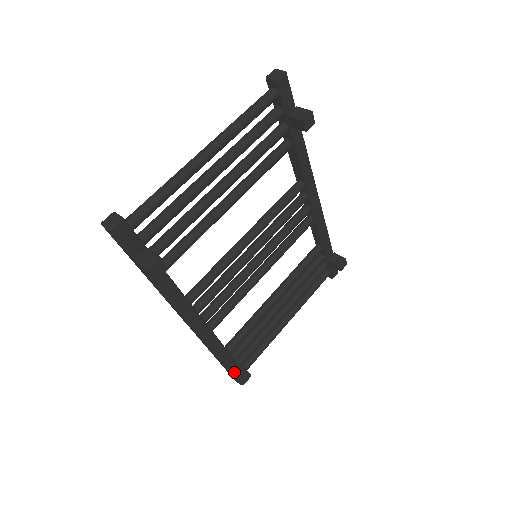
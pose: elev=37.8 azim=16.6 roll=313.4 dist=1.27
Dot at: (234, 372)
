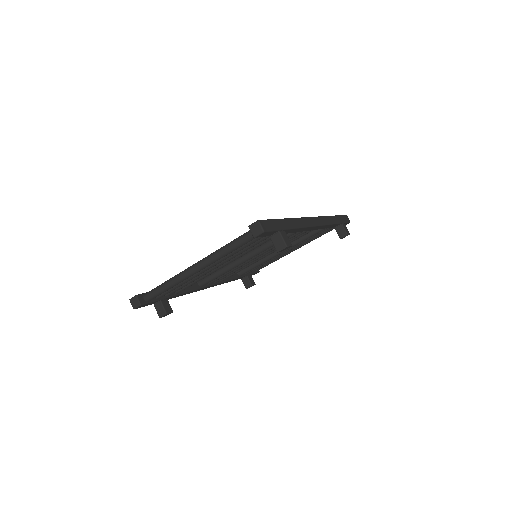
Dot at: (244, 282)
